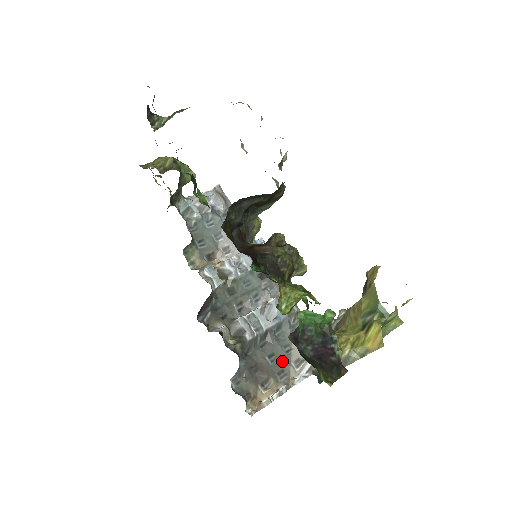
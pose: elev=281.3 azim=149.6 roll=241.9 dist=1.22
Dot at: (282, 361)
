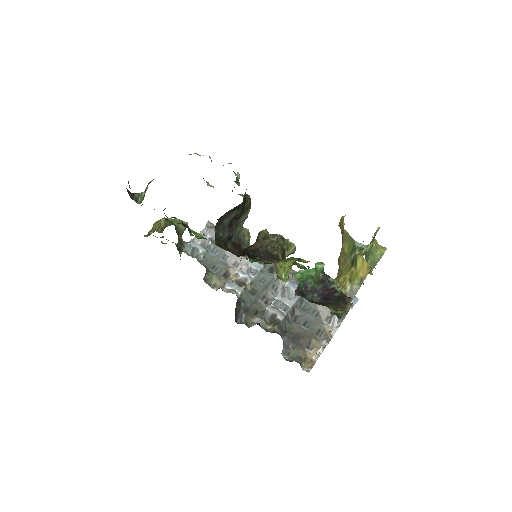
Dot at: (315, 324)
